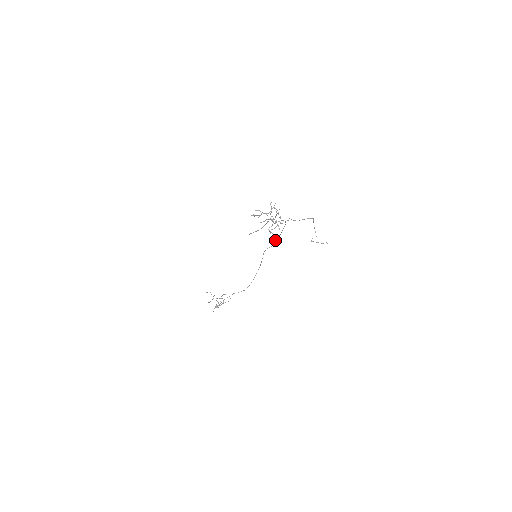
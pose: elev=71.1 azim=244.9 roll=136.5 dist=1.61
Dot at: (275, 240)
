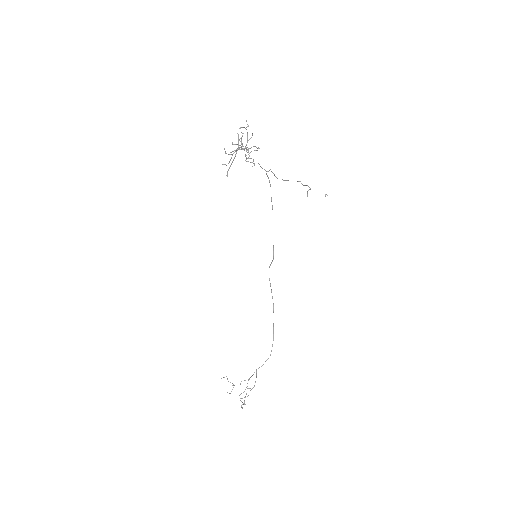
Dot at: occluded
